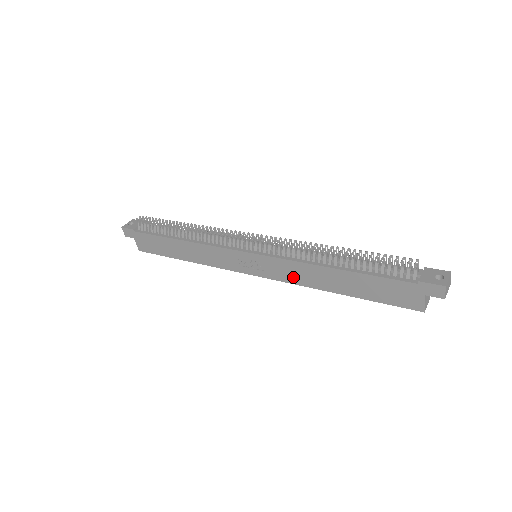
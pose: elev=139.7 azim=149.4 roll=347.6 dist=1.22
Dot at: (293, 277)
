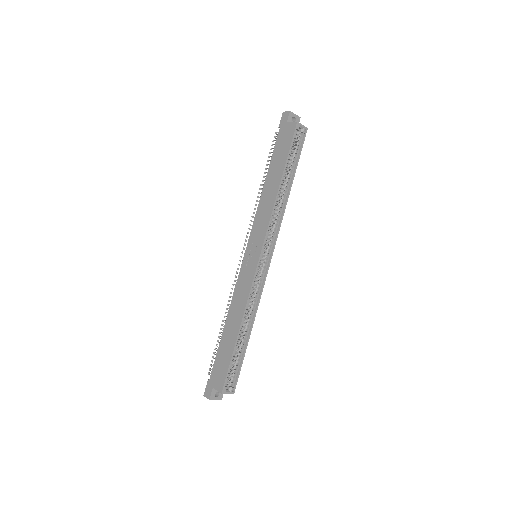
Dot at: (265, 219)
